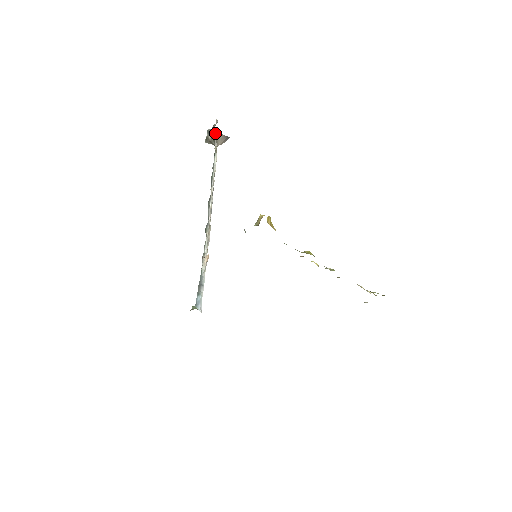
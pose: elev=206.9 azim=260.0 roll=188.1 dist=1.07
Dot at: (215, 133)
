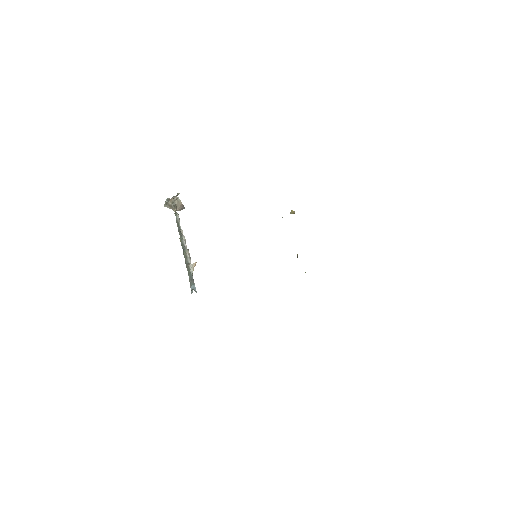
Dot at: (177, 200)
